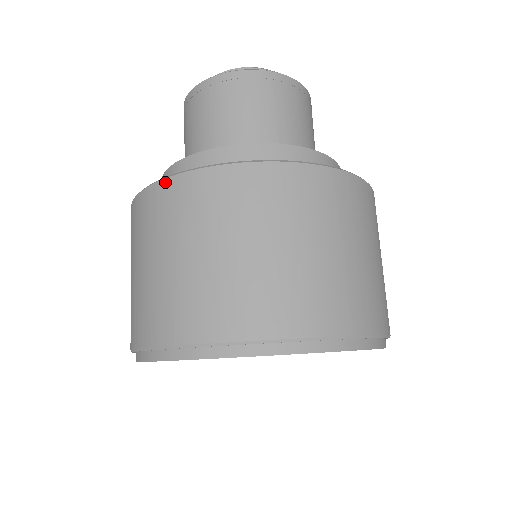
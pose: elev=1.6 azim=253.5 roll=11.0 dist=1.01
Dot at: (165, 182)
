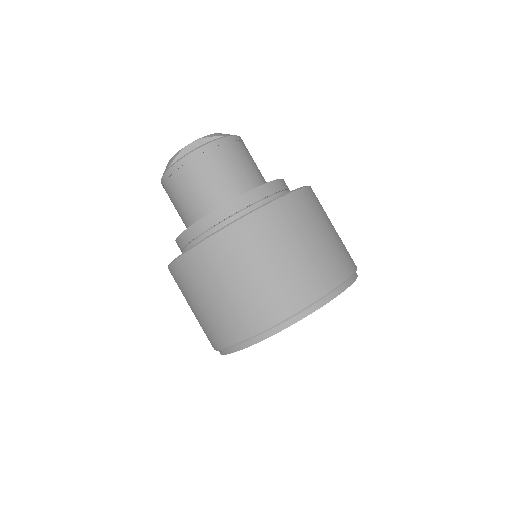
Dot at: (209, 241)
